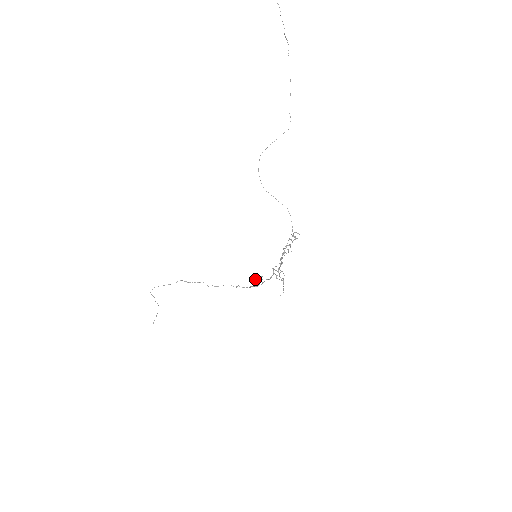
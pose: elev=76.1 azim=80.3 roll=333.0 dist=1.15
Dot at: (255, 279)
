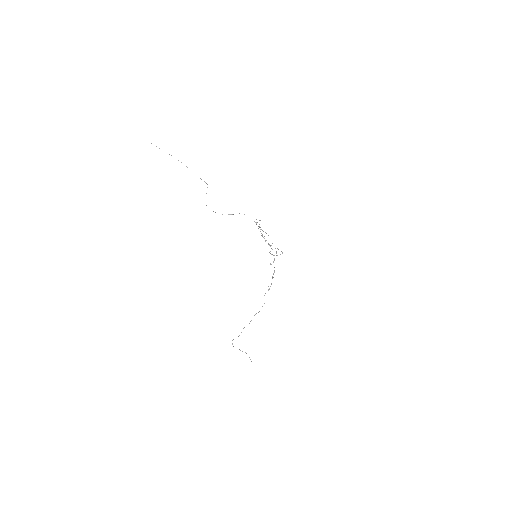
Dot at: occluded
